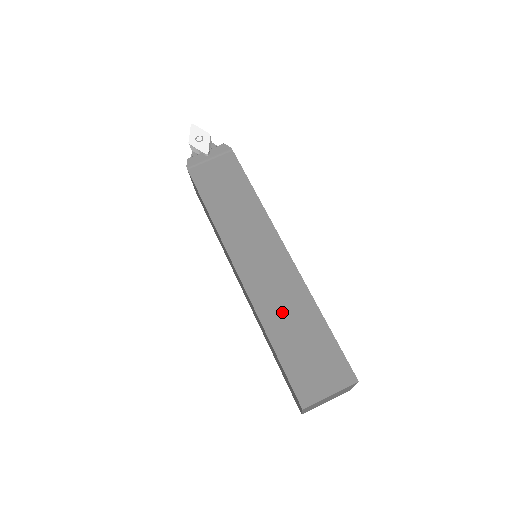
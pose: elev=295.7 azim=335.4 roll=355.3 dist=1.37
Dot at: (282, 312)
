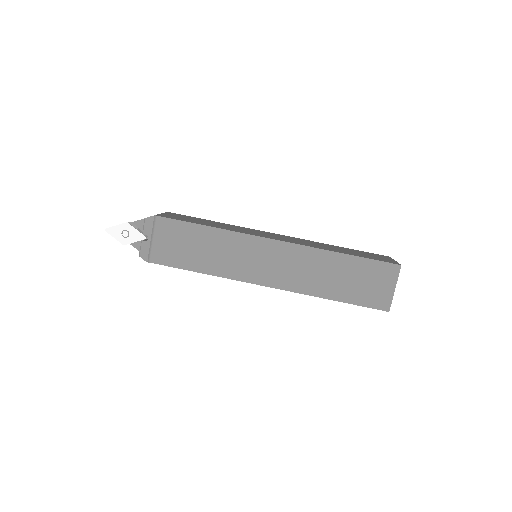
Dot at: (319, 278)
